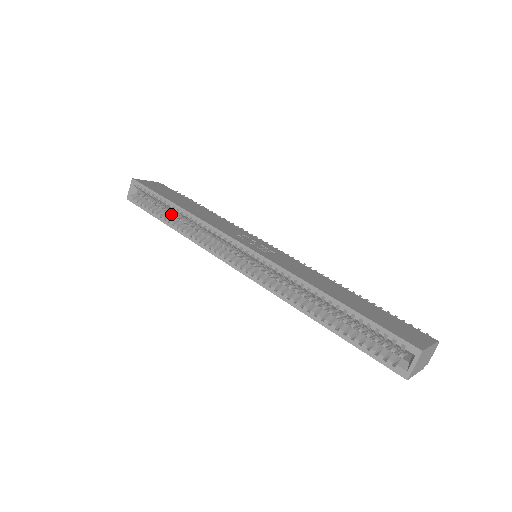
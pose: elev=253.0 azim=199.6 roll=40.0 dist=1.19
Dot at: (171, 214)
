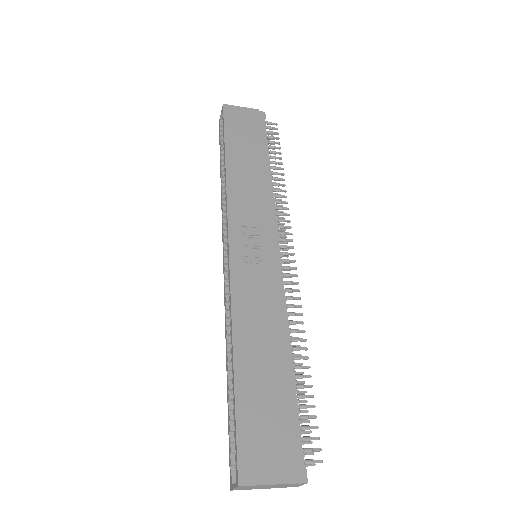
Dot at: occluded
